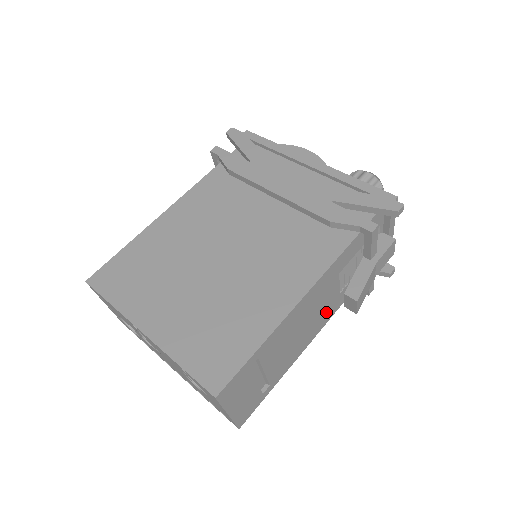
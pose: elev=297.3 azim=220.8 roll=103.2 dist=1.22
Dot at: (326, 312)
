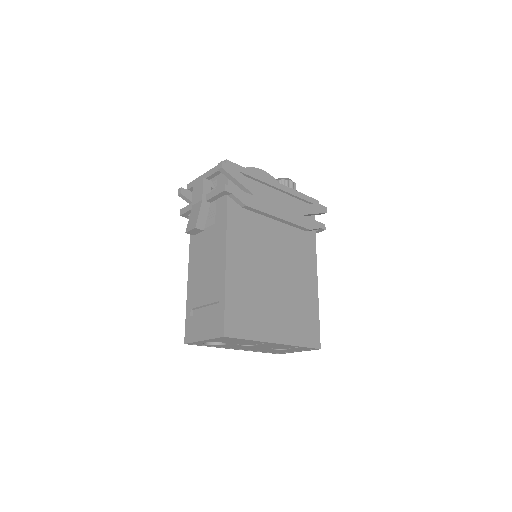
Dot at: occluded
